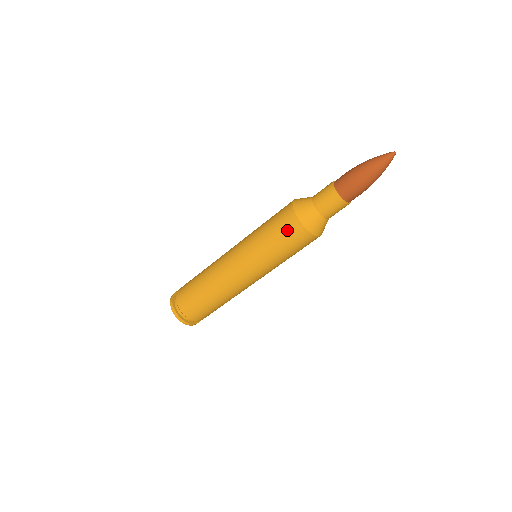
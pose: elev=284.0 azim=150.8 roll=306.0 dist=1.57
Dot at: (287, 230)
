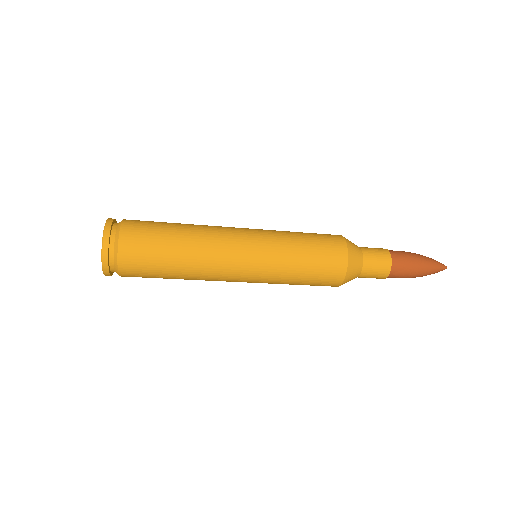
Dot at: (325, 281)
